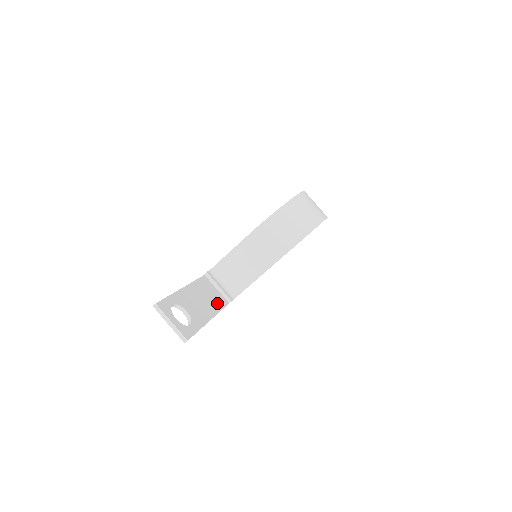
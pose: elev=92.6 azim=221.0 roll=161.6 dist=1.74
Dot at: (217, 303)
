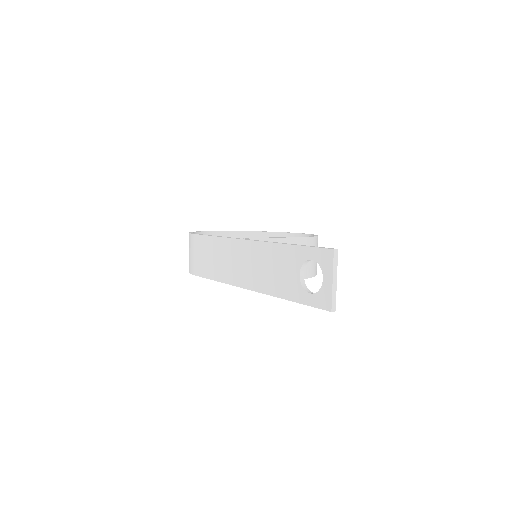
Dot at: occluded
